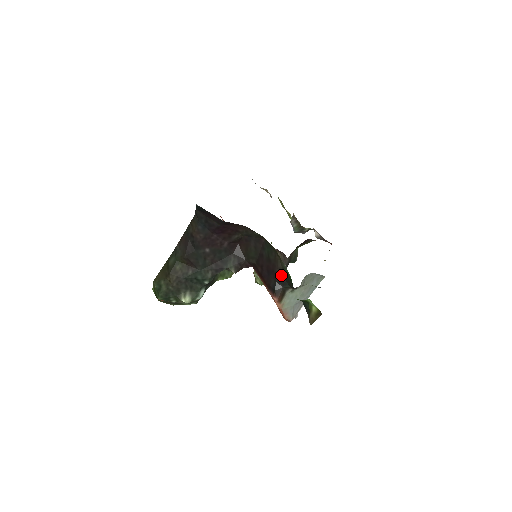
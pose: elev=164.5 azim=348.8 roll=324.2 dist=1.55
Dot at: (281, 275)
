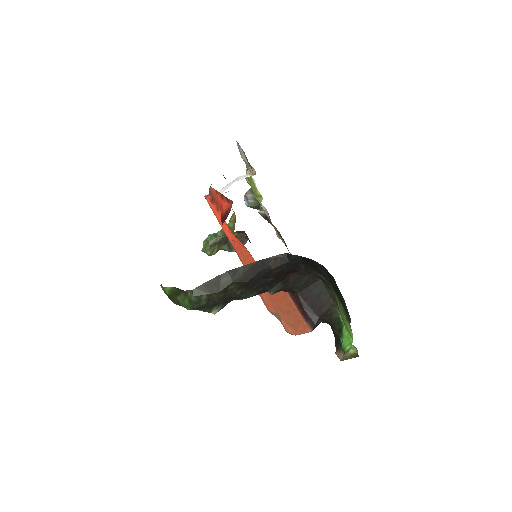
Dot at: (327, 315)
